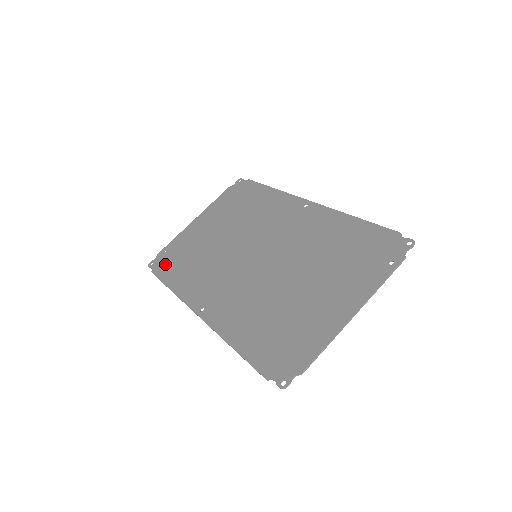
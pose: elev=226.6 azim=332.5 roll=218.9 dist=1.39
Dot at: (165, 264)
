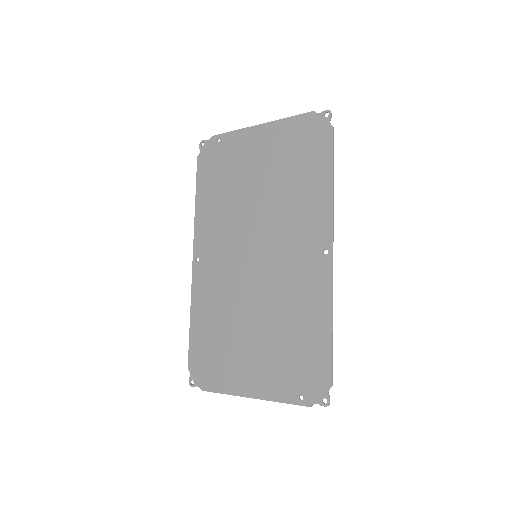
Dot at: (209, 162)
